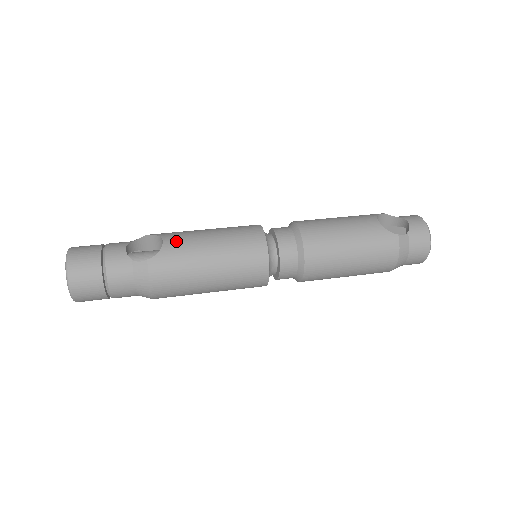
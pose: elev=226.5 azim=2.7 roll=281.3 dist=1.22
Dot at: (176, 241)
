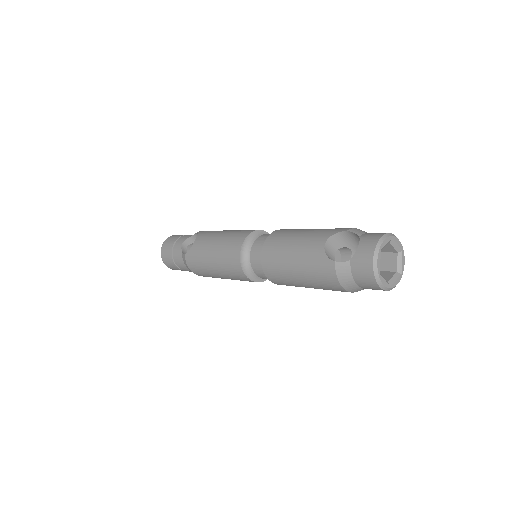
Dot at: (199, 242)
